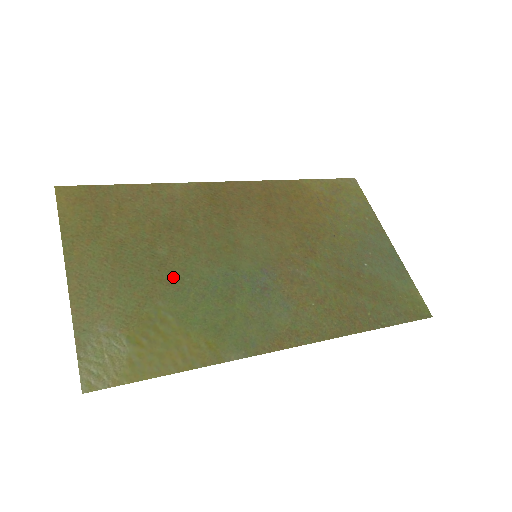
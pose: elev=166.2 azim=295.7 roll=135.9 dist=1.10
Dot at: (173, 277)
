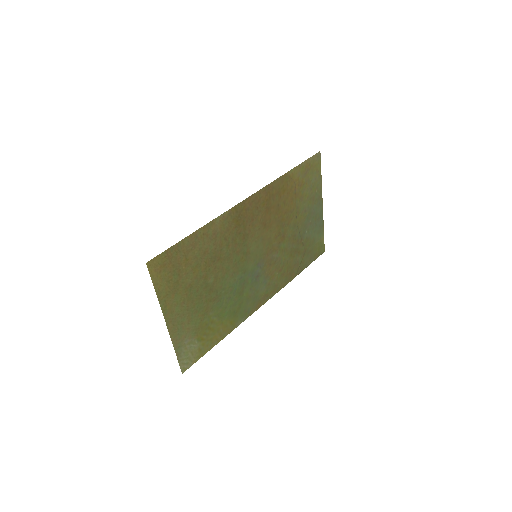
Dot at: (216, 295)
